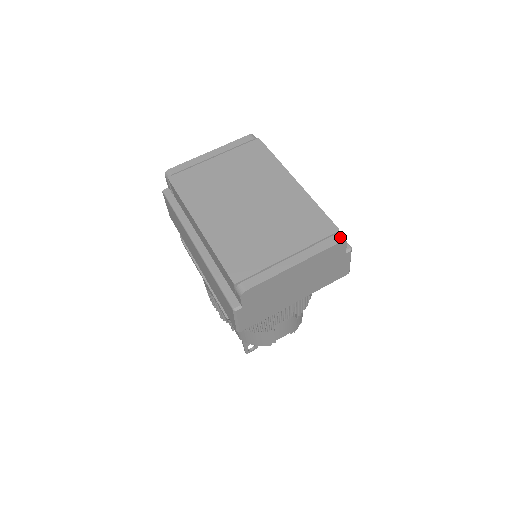
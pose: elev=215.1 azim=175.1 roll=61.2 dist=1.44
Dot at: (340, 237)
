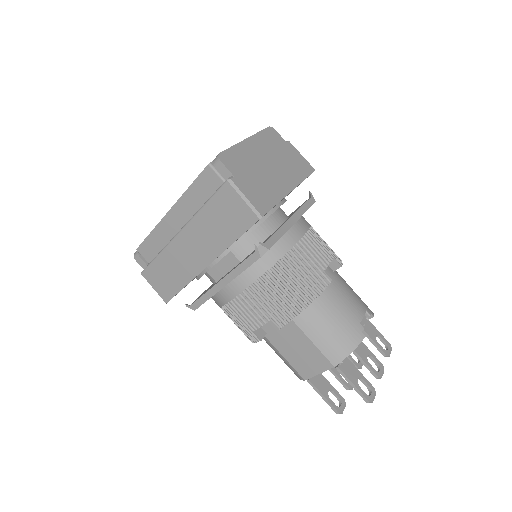
Dot at: occluded
